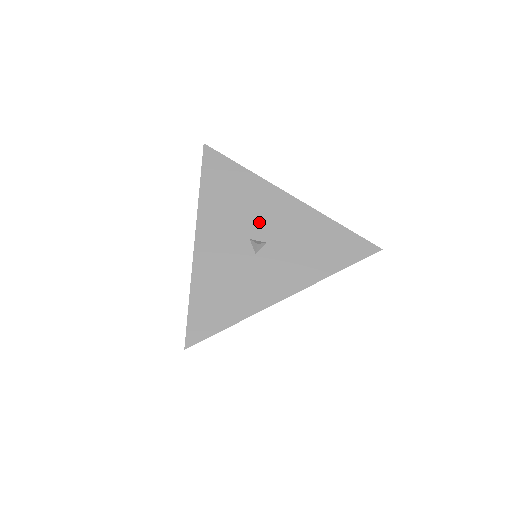
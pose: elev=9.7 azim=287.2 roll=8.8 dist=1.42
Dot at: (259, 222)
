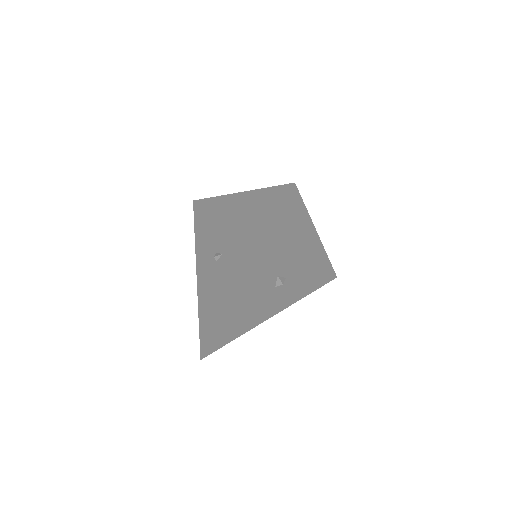
Dot at: (290, 262)
